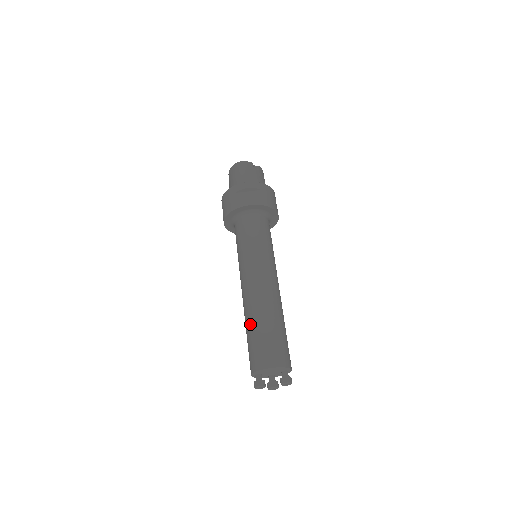
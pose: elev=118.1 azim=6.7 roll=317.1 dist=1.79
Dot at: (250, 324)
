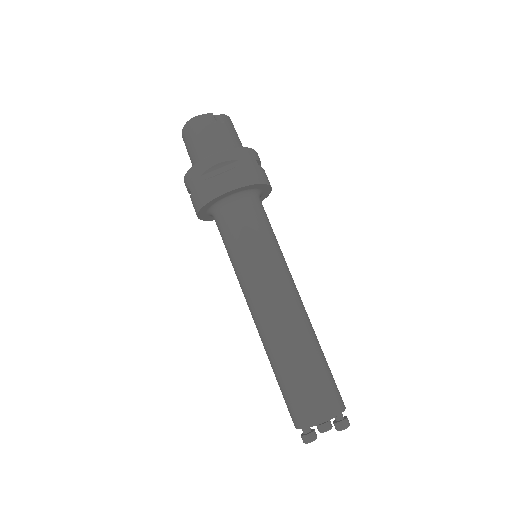
Dot at: (276, 365)
